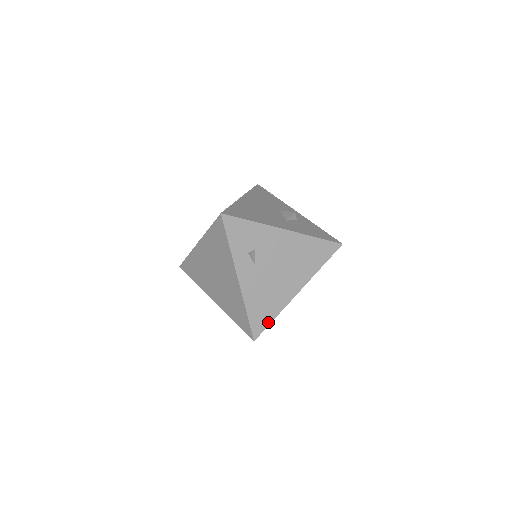
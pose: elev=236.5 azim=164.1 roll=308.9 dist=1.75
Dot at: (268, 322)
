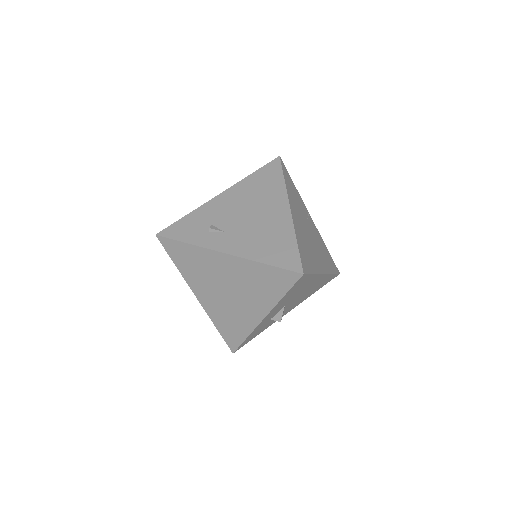
Dot at: (295, 250)
